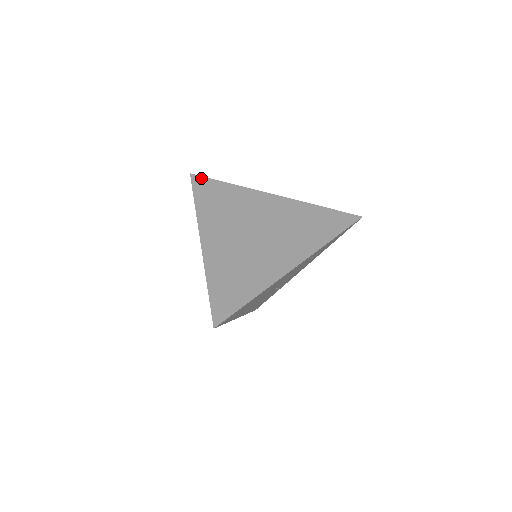
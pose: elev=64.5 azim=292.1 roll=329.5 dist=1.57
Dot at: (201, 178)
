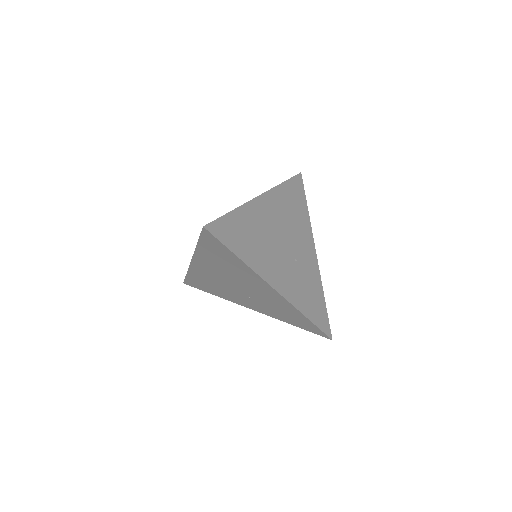
Dot at: occluded
